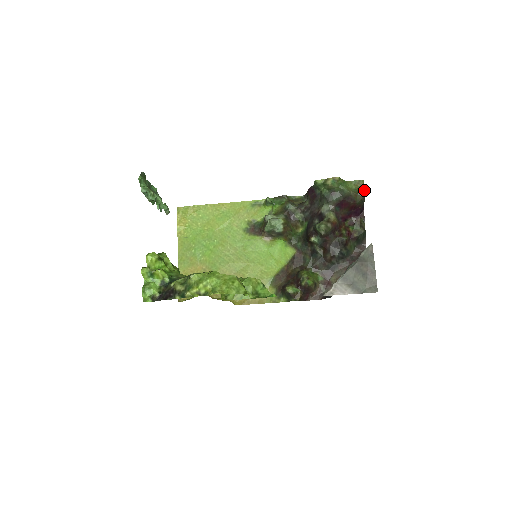
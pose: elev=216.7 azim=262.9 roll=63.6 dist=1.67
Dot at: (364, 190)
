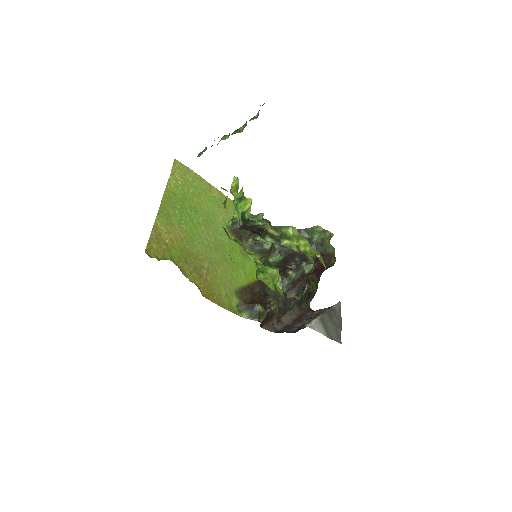
Dot at: occluded
